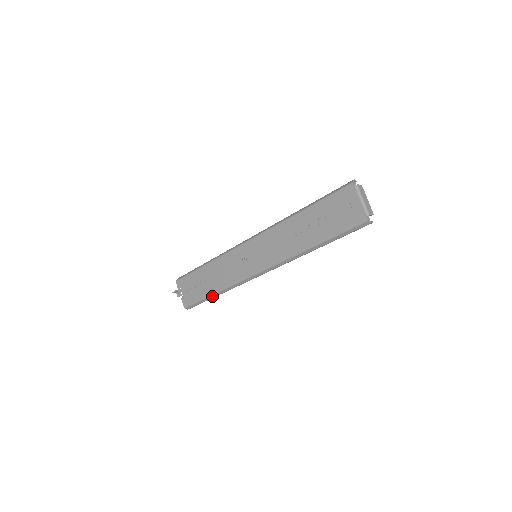
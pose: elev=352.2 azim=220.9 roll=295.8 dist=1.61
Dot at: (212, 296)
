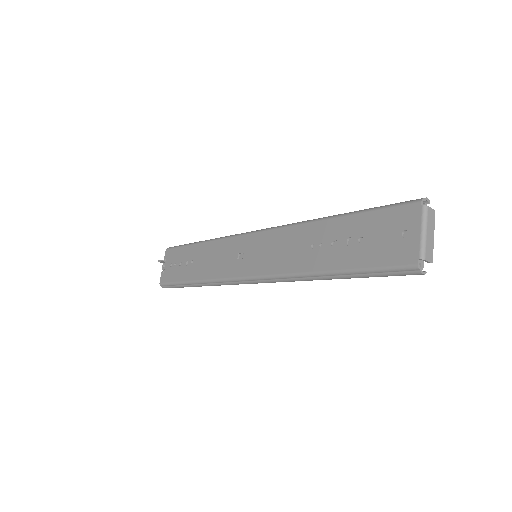
Dot at: (190, 284)
